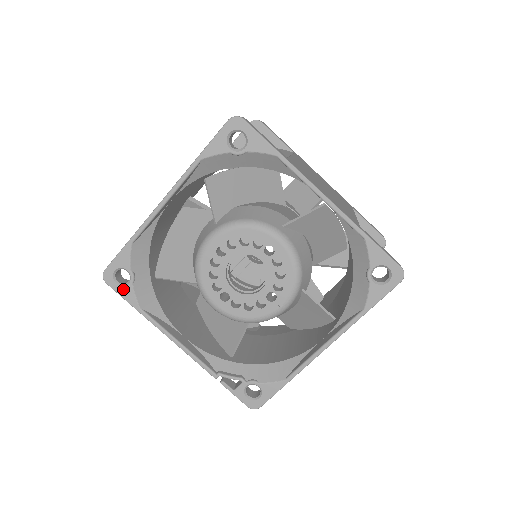
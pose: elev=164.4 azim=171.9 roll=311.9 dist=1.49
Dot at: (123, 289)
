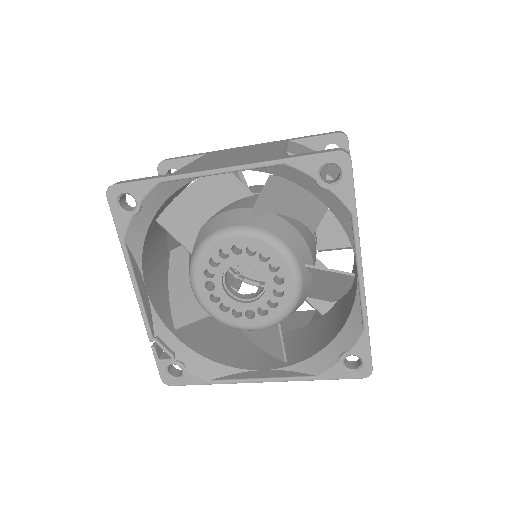
Dot at: (120, 214)
